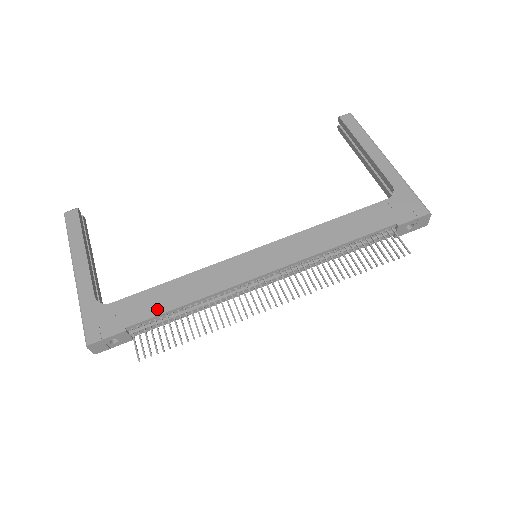
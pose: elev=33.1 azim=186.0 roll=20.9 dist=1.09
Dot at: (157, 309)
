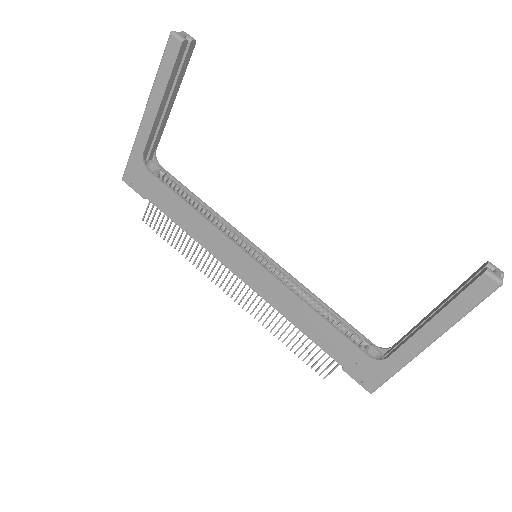
Dot at: (168, 211)
